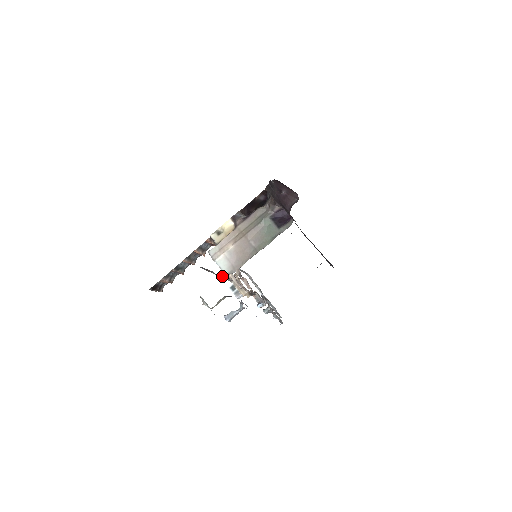
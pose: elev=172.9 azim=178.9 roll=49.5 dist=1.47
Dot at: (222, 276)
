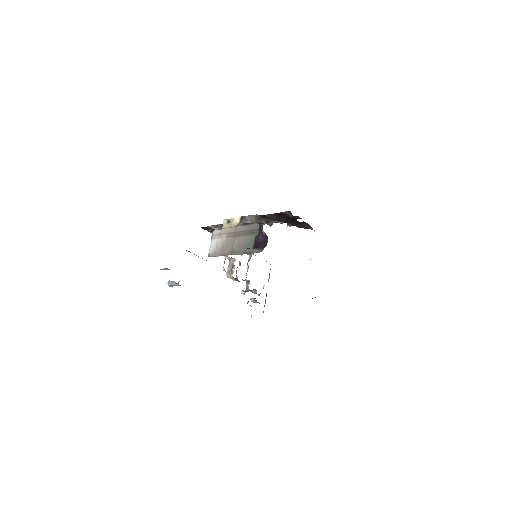
Dot at: (194, 254)
